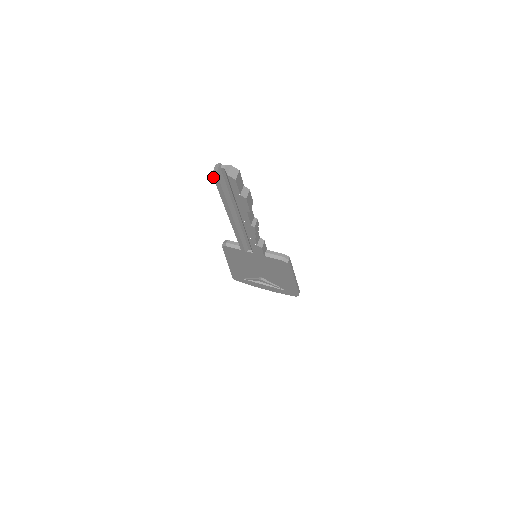
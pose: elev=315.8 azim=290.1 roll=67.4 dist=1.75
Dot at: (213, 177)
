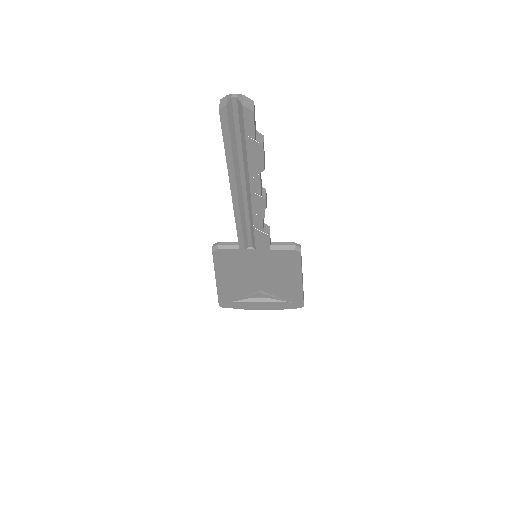
Dot at: (220, 117)
